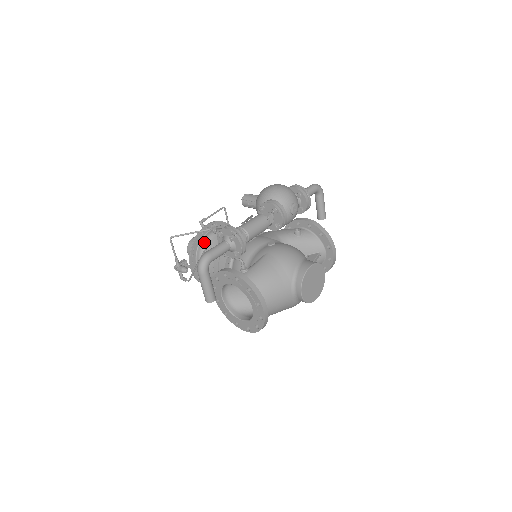
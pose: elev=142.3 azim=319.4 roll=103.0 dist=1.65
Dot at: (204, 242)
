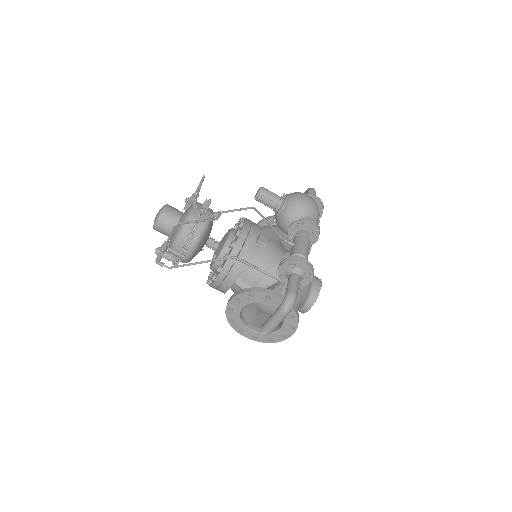
Dot at: (203, 229)
